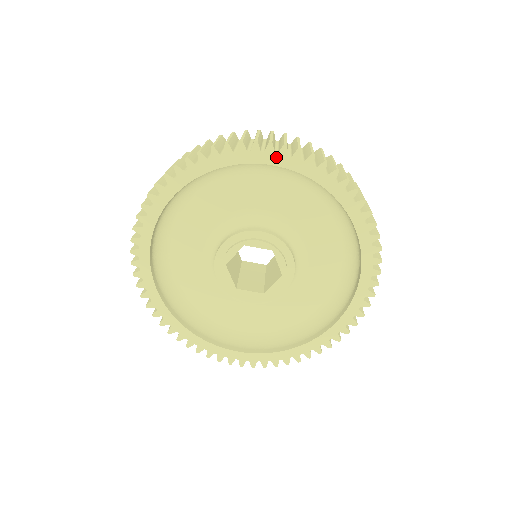
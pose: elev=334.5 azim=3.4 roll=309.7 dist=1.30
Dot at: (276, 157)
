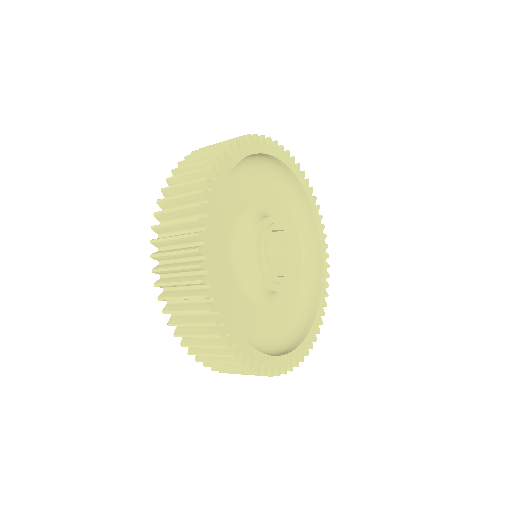
Dot at: (315, 206)
